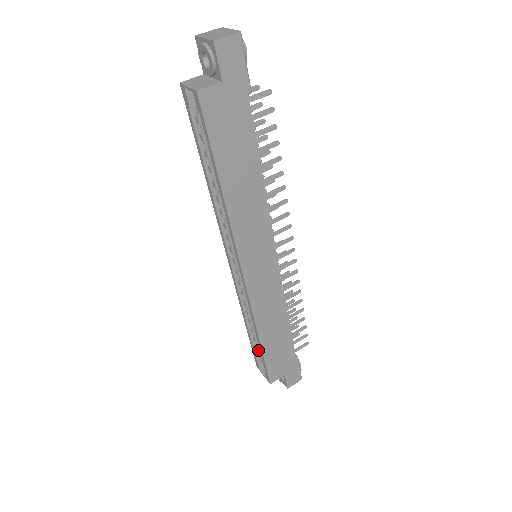
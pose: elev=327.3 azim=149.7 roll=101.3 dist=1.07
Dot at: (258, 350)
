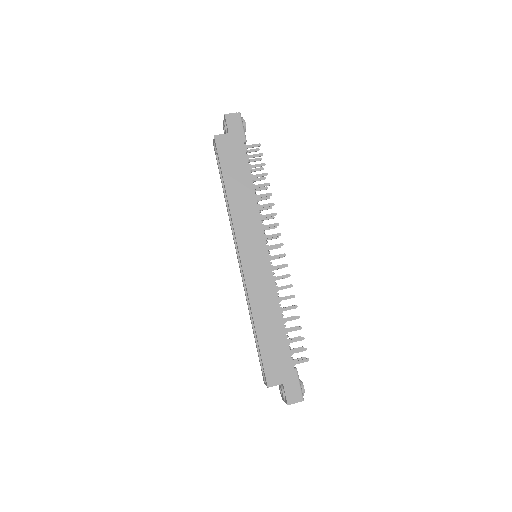
Dot at: occluded
